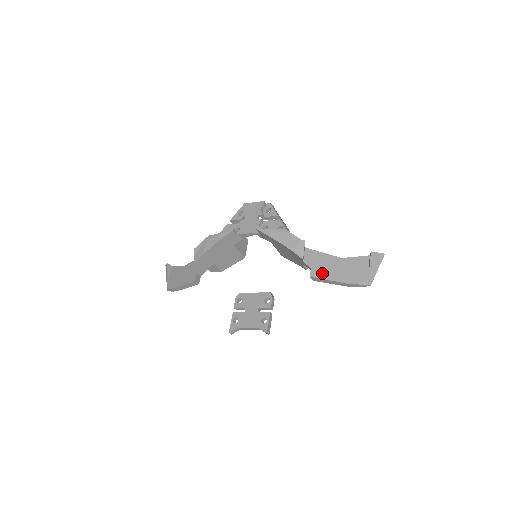
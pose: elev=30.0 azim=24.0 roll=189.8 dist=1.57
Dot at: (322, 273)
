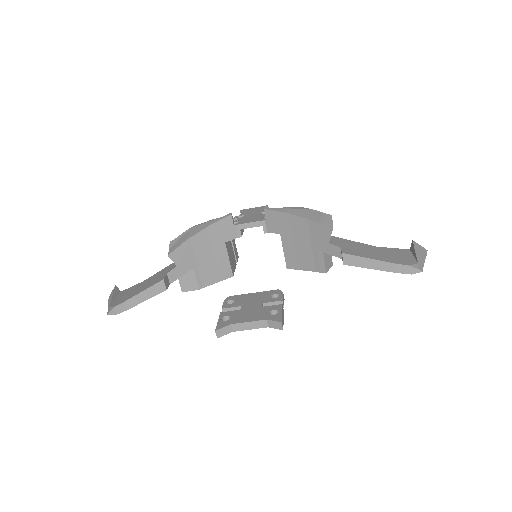
Dot at: (357, 252)
